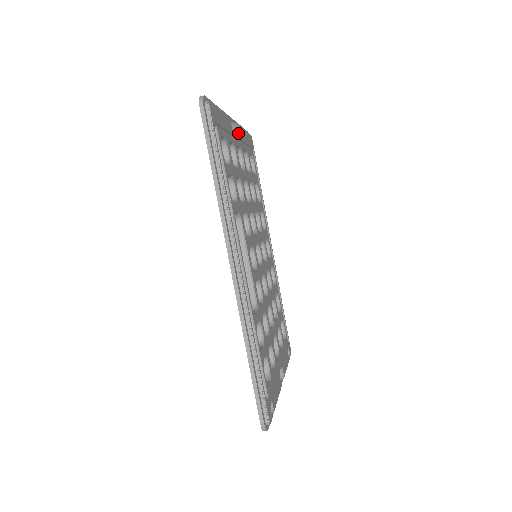
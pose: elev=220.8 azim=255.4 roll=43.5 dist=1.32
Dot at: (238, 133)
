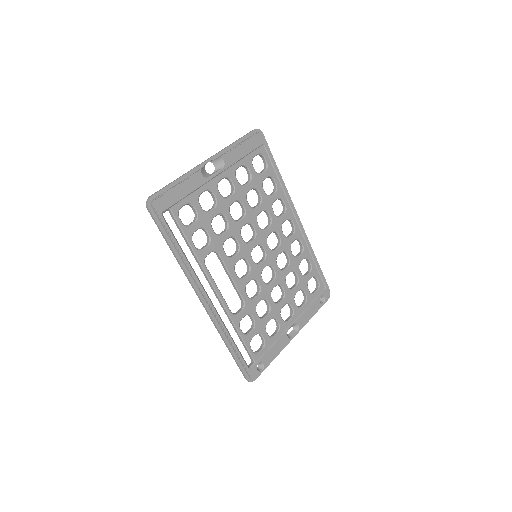
Dot at: (222, 164)
